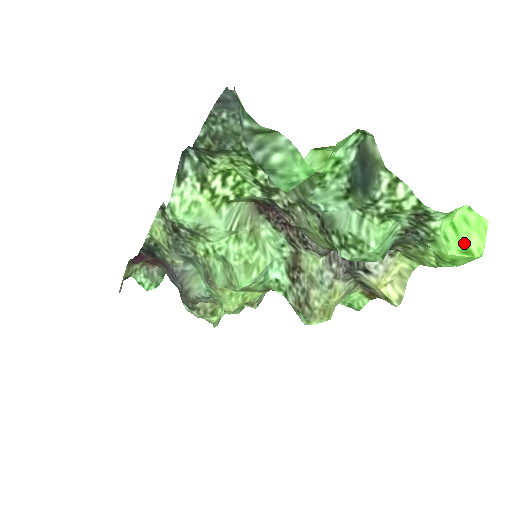
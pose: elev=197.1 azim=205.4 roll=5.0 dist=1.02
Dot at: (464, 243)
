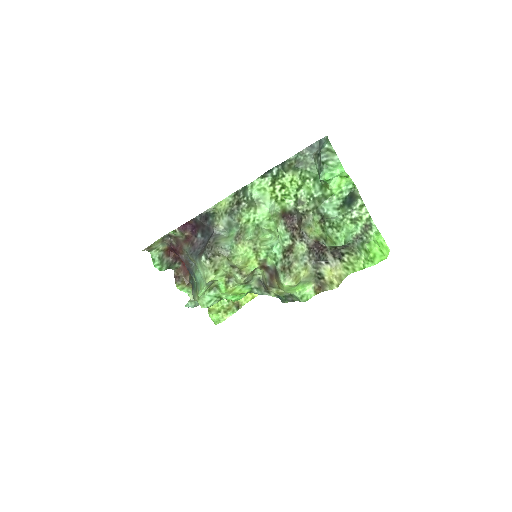
Dot at: (381, 249)
